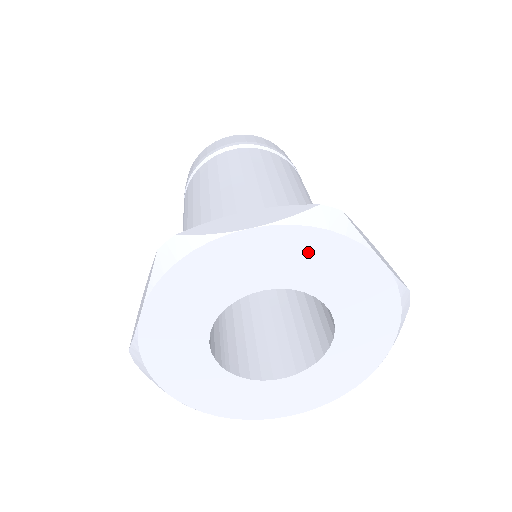
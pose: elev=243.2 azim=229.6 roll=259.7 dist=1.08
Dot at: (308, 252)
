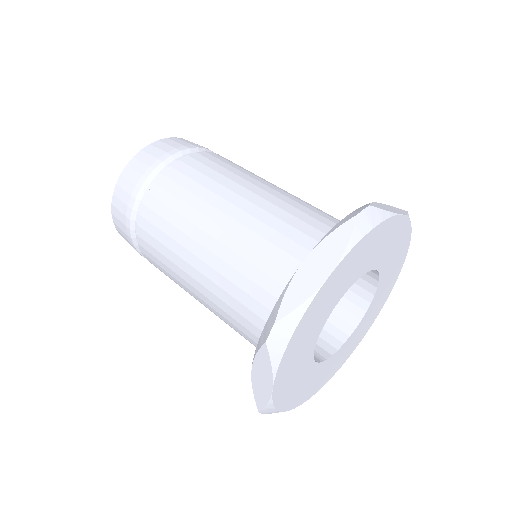
Dot at: (363, 252)
